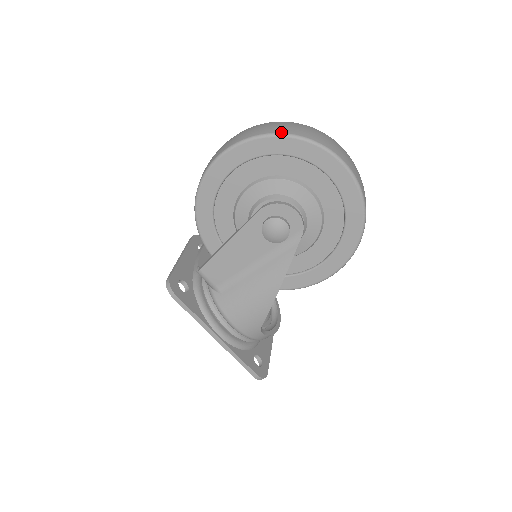
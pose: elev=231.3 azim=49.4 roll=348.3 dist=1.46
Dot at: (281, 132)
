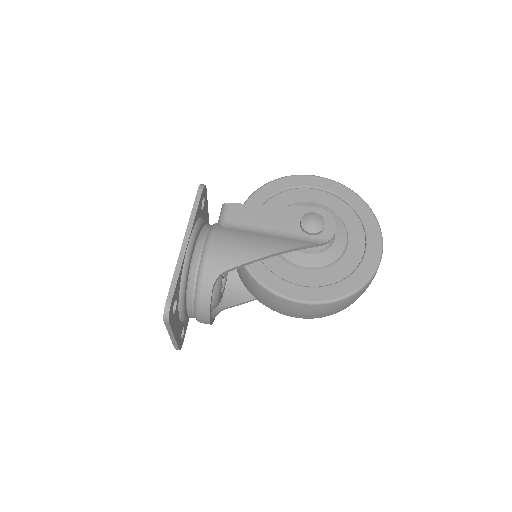
Dot at: (360, 197)
